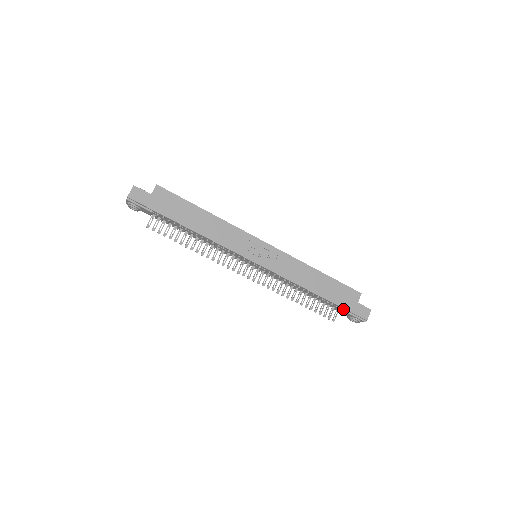
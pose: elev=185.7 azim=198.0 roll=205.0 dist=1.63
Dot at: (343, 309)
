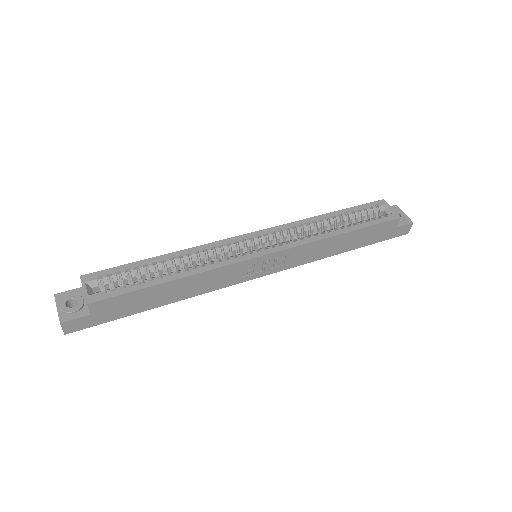
Dot at: occluded
